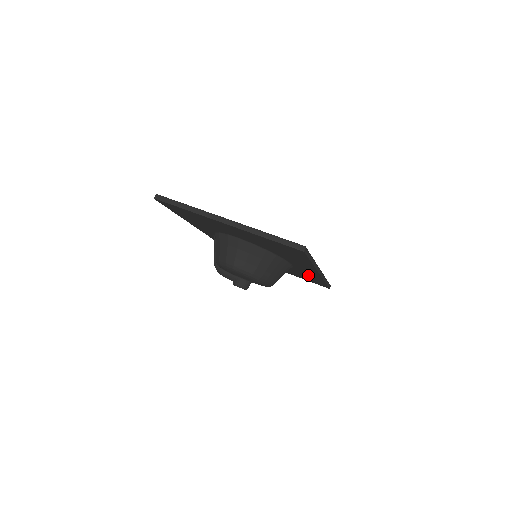
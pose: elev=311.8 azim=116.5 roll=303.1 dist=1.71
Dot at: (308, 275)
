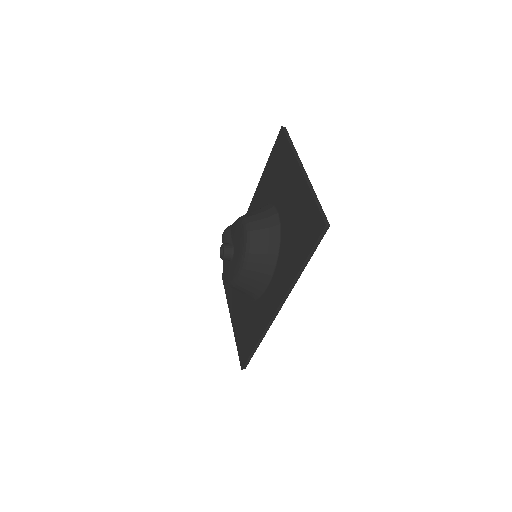
Dot at: (257, 321)
